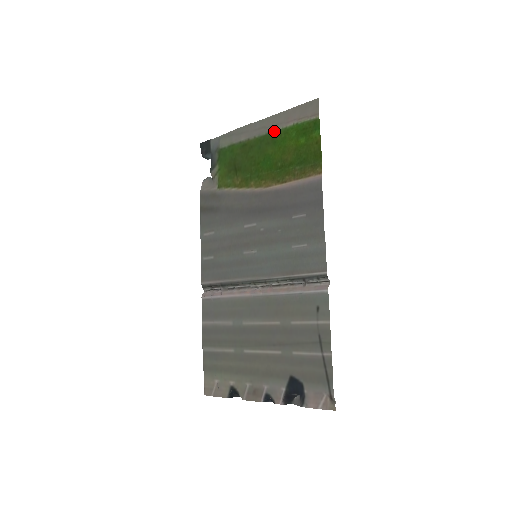
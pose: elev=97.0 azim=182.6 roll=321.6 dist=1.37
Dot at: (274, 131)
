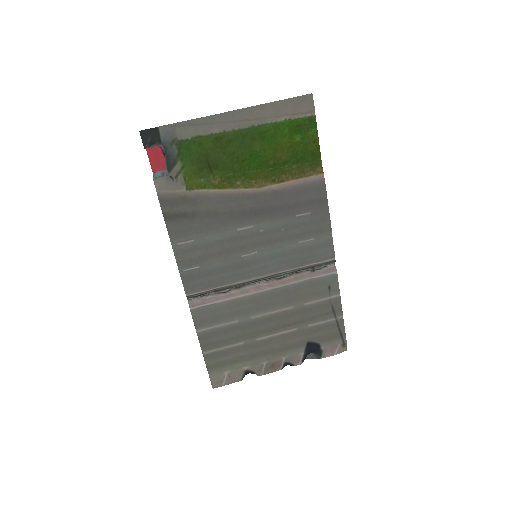
Dot at: (260, 125)
